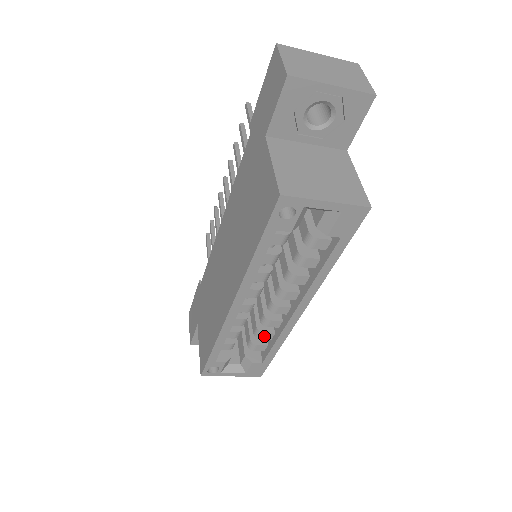
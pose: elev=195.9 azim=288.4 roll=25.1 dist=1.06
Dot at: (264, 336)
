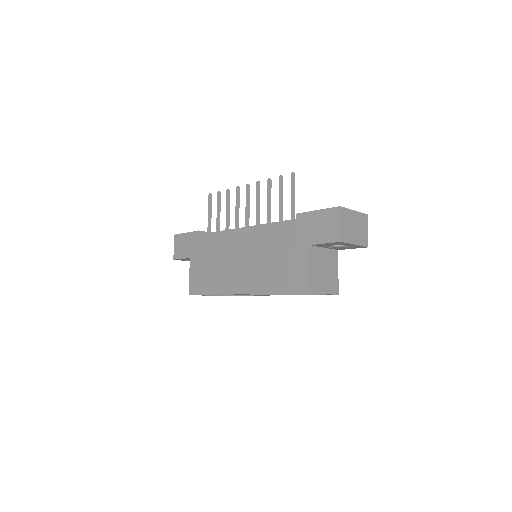
Dot at: occluded
